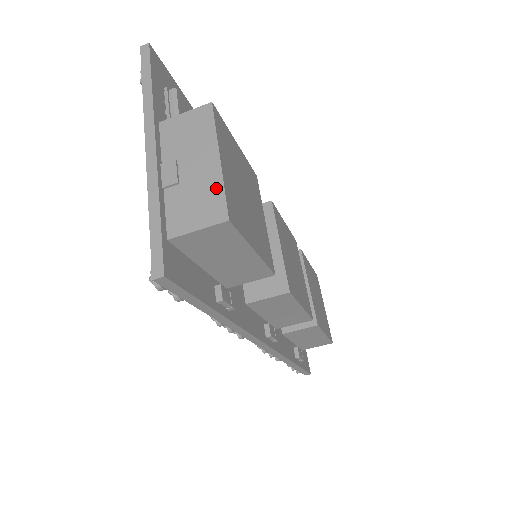
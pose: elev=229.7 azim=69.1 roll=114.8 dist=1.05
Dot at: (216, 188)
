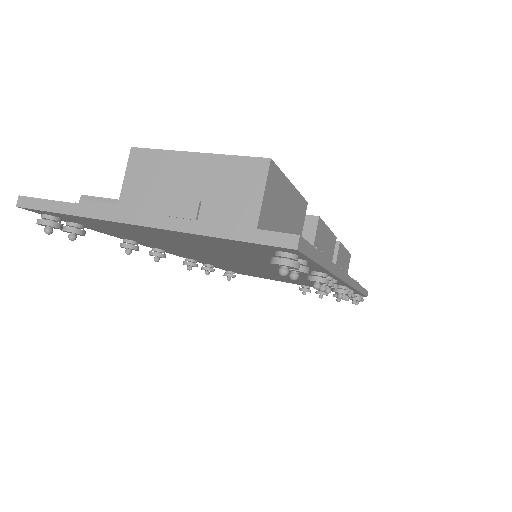
Dot at: (228, 164)
